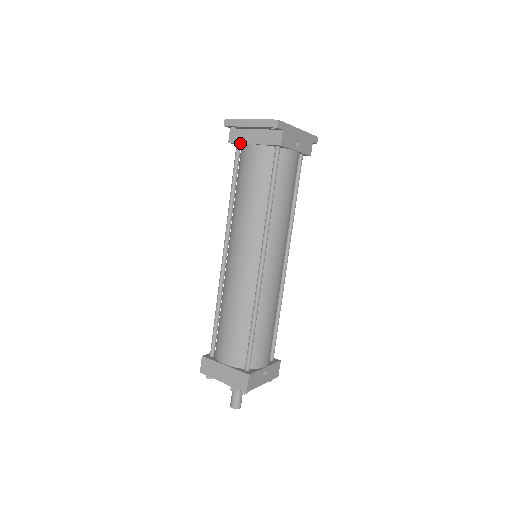
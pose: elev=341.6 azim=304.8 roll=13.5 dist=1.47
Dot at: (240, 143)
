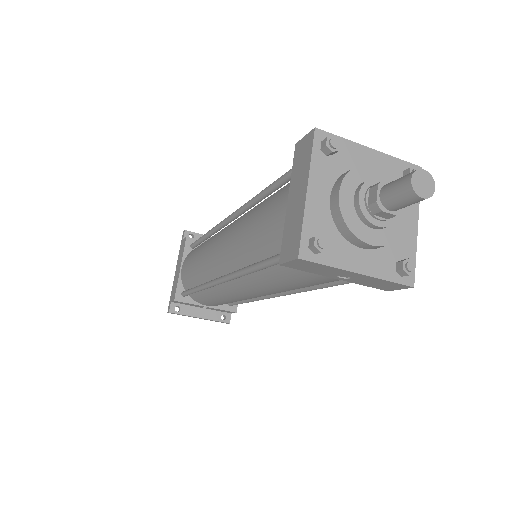
Dot at: occluded
